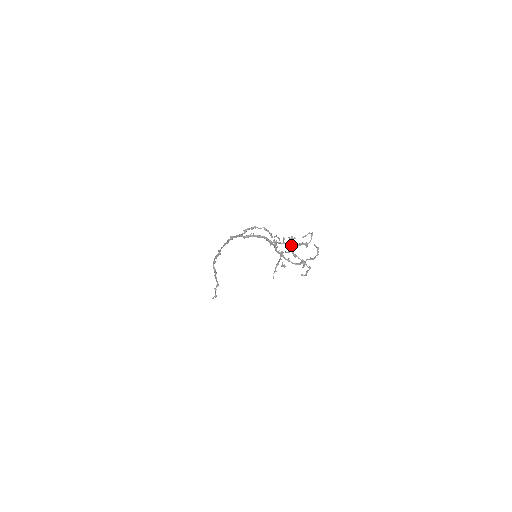
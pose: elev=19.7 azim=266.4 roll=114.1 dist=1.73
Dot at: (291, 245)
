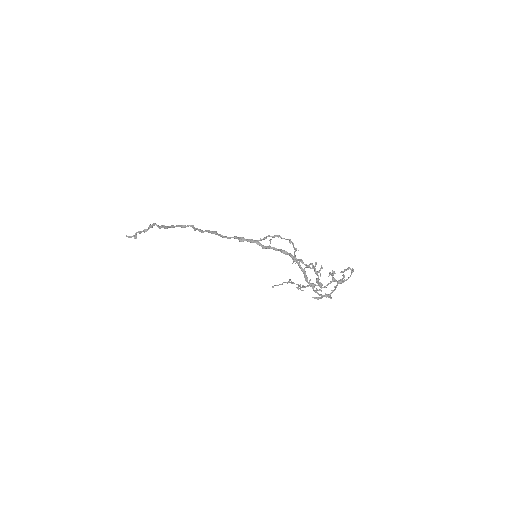
Dot at: occluded
